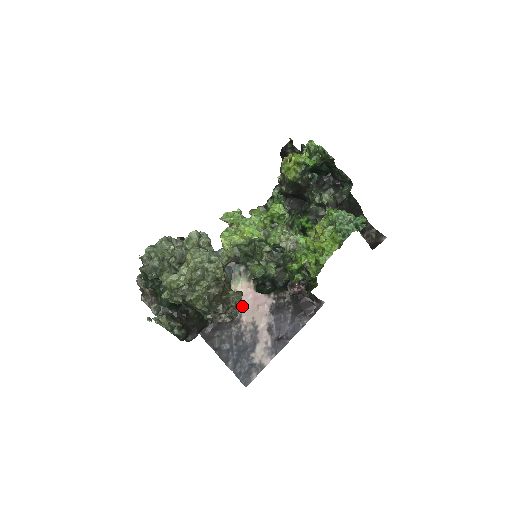
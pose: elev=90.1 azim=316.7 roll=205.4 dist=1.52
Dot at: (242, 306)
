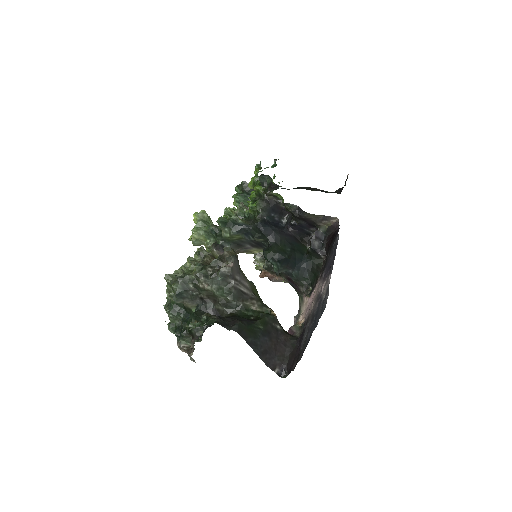
Dot at: occluded
